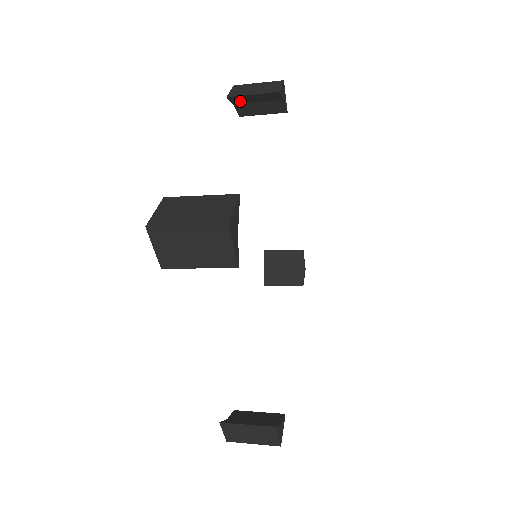
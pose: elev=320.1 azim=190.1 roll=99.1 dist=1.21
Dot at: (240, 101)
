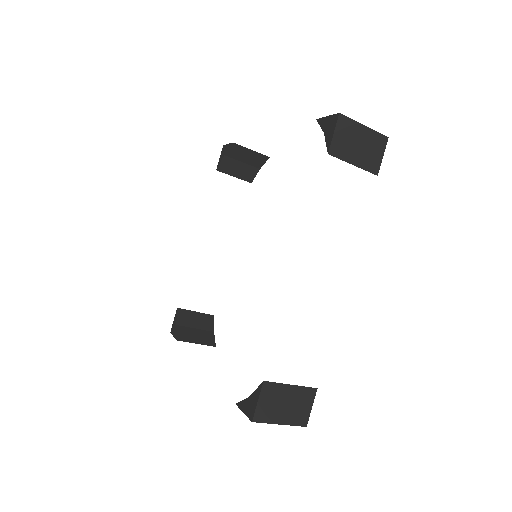
Dot at: occluded
